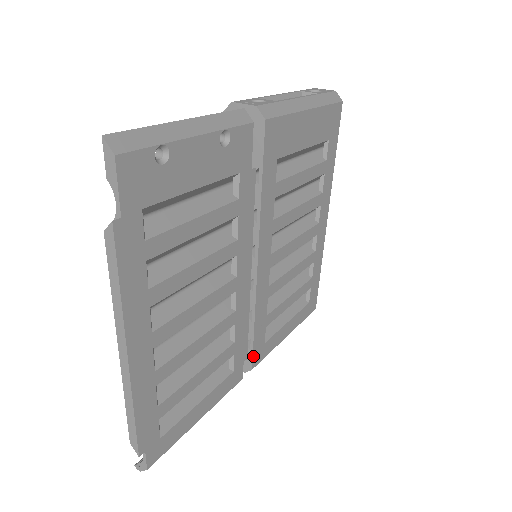
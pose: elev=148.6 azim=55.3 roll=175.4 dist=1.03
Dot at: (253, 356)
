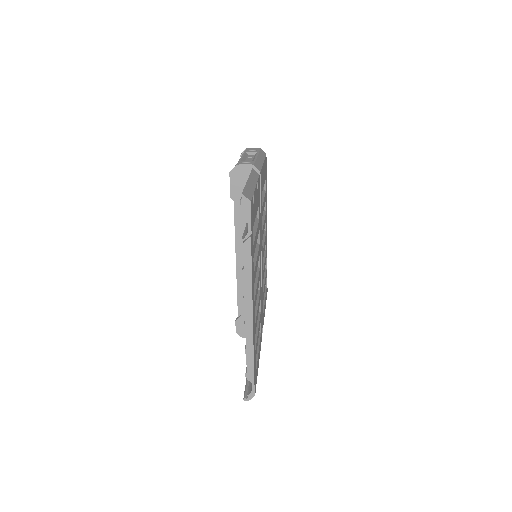
Dot at: (262, 323)
